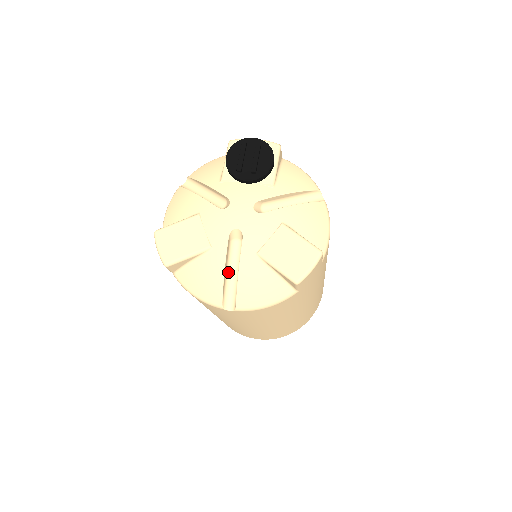
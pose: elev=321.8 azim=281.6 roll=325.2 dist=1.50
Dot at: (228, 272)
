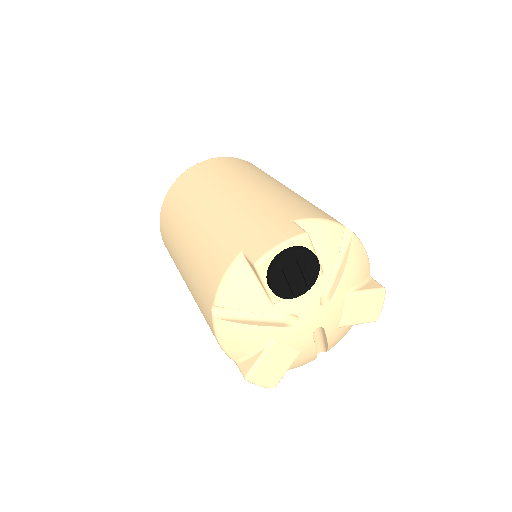
Dot at: occluded
